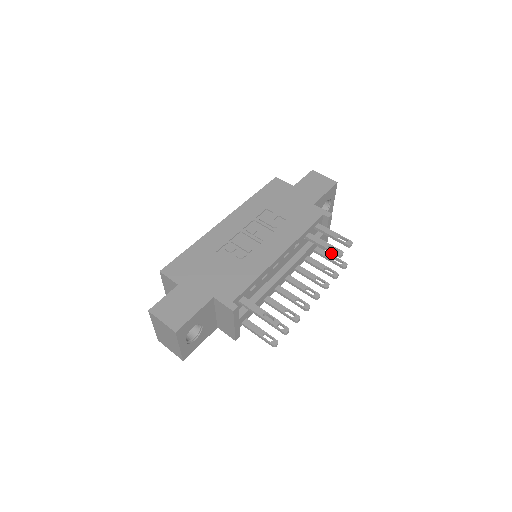
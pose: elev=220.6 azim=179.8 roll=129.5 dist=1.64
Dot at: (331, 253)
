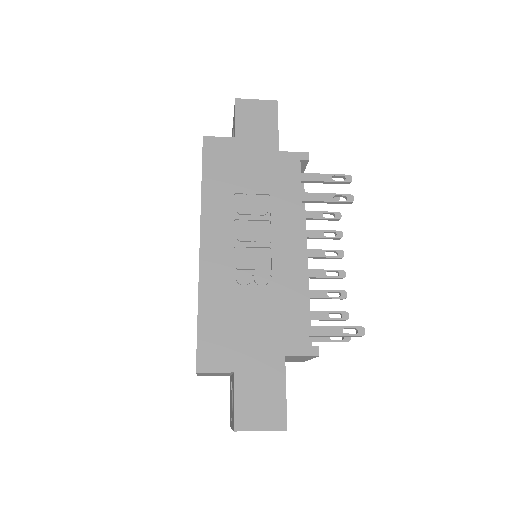
Dot at: occluded
